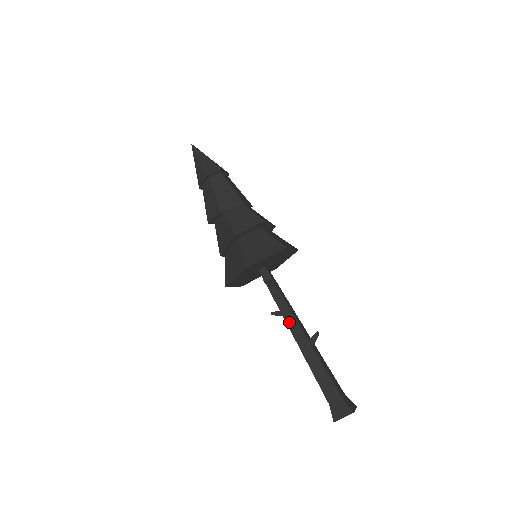
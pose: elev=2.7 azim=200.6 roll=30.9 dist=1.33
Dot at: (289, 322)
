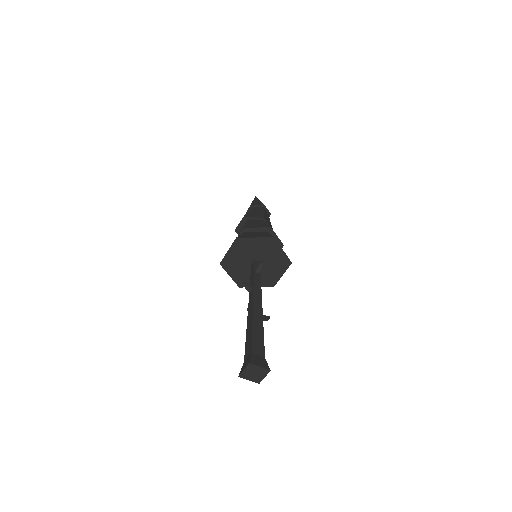
Dot at: (256, 294)
